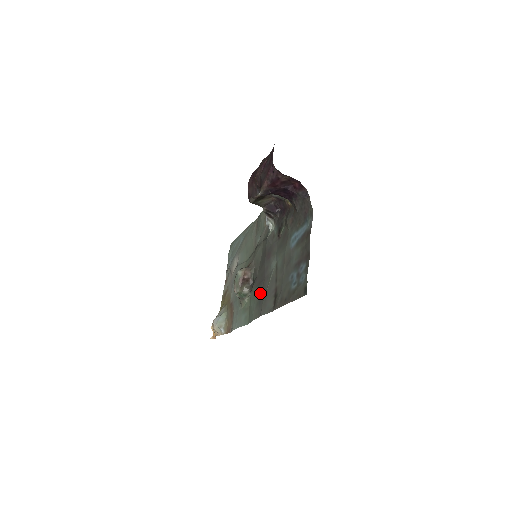
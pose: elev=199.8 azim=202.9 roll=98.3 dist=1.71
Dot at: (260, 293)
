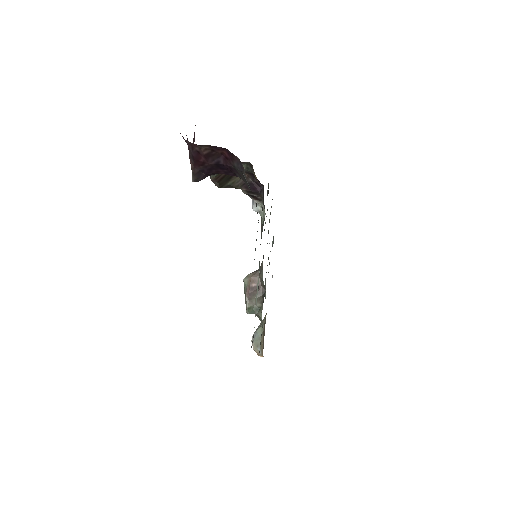
Dot at: occluded
